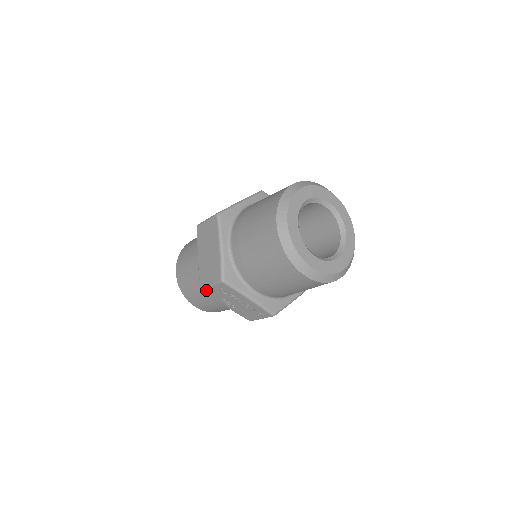
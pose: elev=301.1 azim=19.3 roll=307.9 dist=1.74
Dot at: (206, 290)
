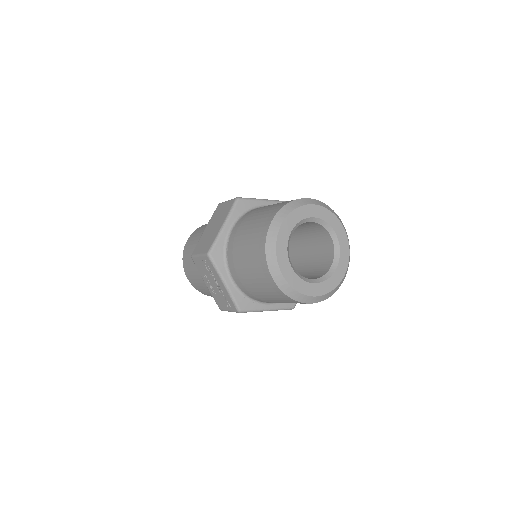
Dot at: (195, 259)
